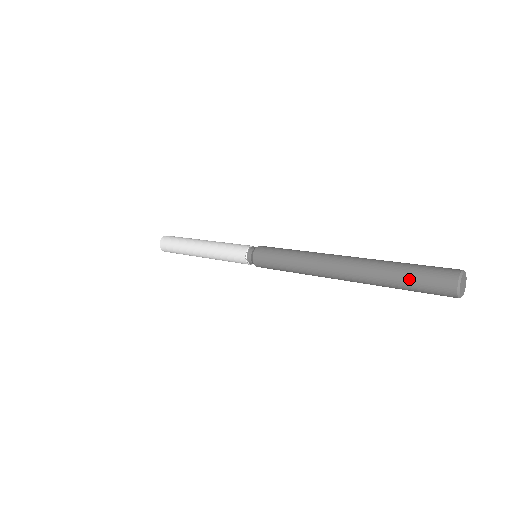
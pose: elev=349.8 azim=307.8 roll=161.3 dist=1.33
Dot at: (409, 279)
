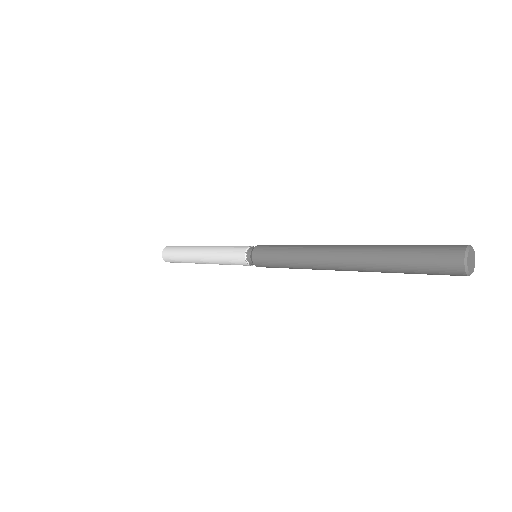
Dot at: (414, 249)
